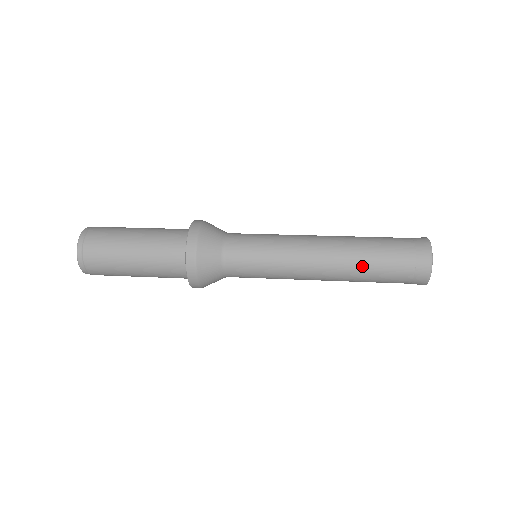
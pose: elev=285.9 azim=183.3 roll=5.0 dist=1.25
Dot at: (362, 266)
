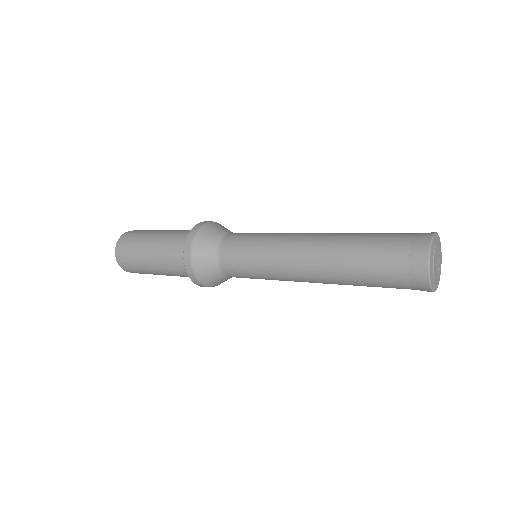
Dot at: (350, 243)
